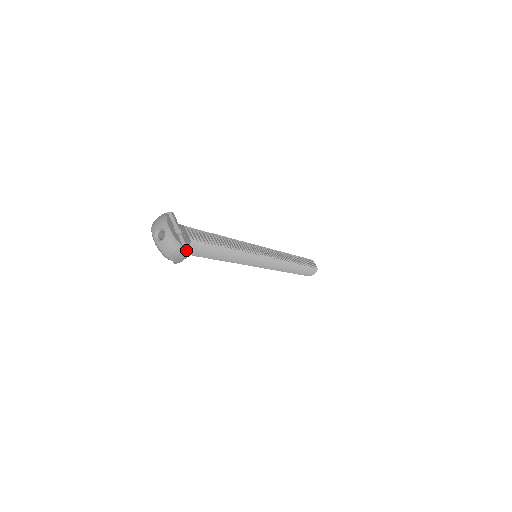
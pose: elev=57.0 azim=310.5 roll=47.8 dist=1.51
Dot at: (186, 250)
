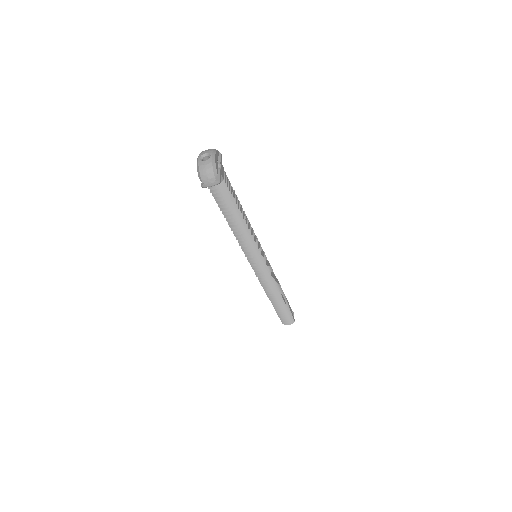
Dot at: (218, 179)
